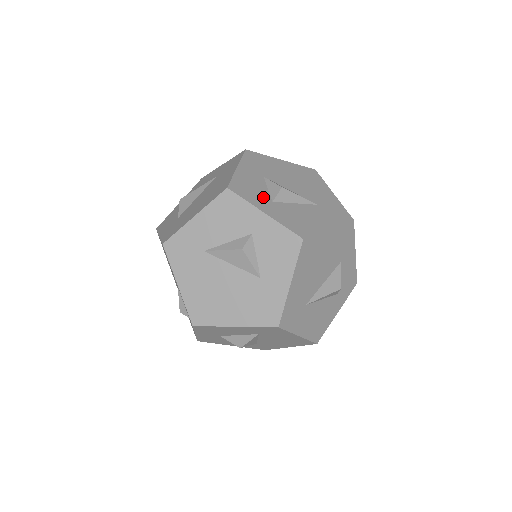
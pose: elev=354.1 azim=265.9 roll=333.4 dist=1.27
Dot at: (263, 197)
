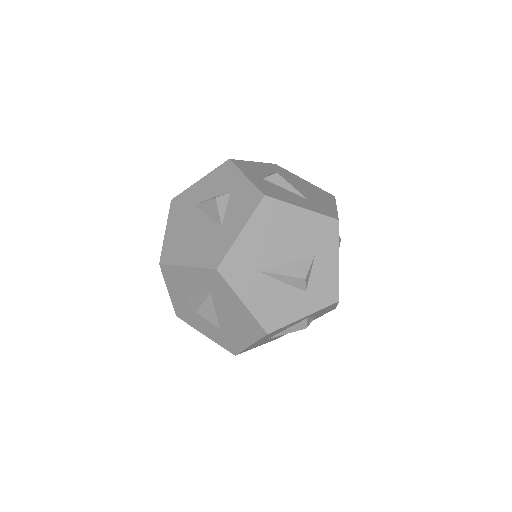
Dot at: (256, 174)
